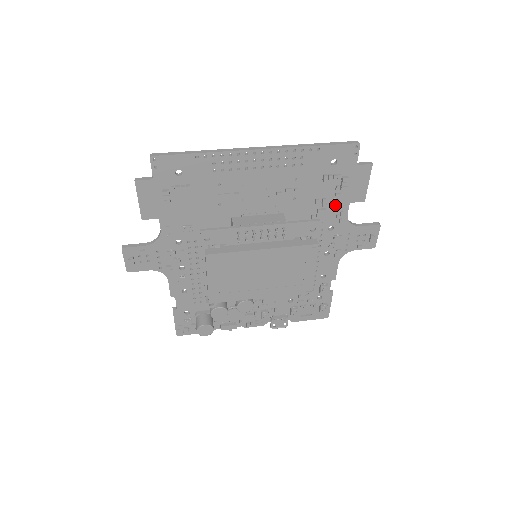
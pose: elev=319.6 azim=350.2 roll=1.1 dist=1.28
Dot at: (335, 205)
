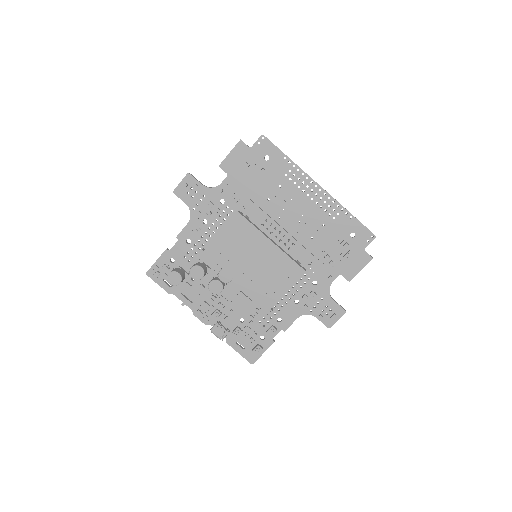
Dot at: (331, 267)
